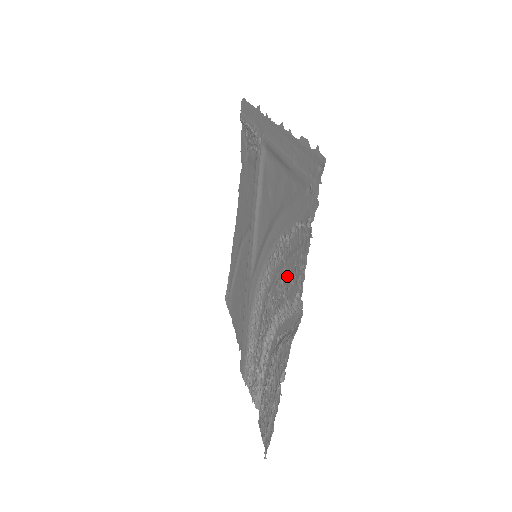
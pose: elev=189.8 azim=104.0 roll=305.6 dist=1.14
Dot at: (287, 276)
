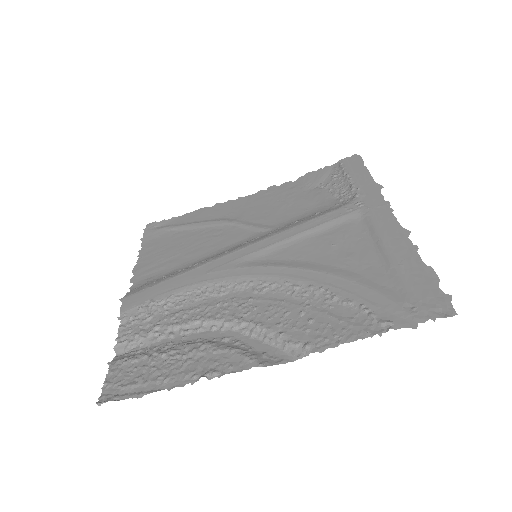
Dot at: (303, 319)
